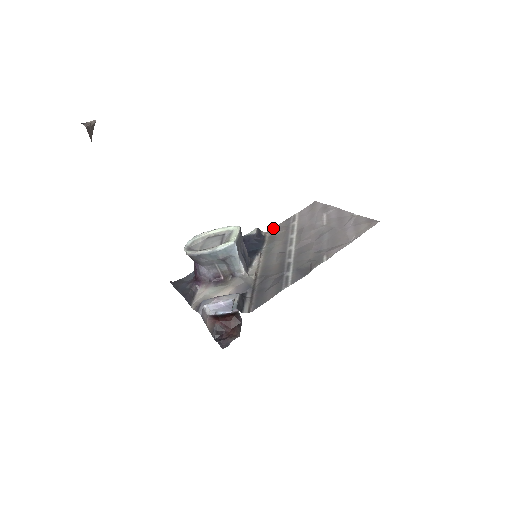
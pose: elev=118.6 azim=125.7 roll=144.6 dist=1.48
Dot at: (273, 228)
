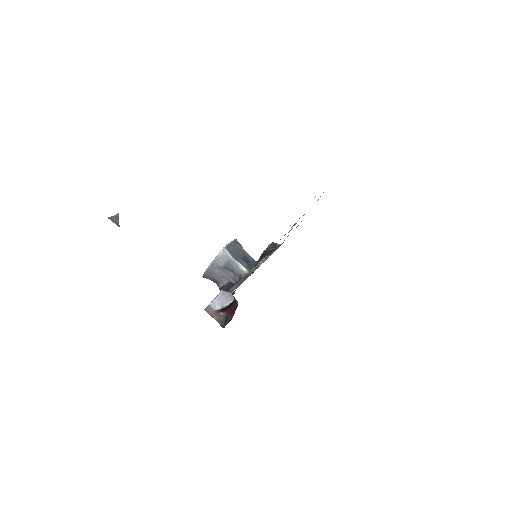
Dot at: occluded
